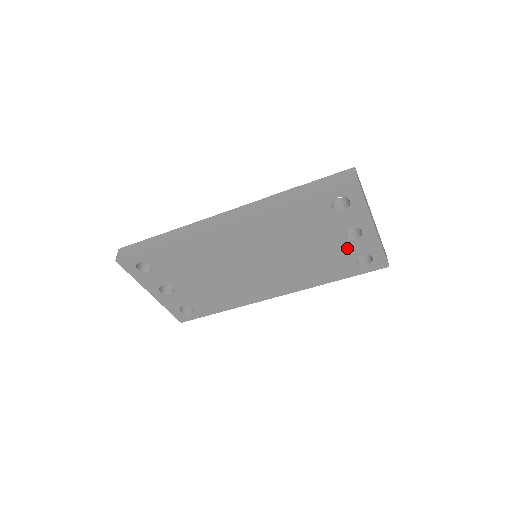
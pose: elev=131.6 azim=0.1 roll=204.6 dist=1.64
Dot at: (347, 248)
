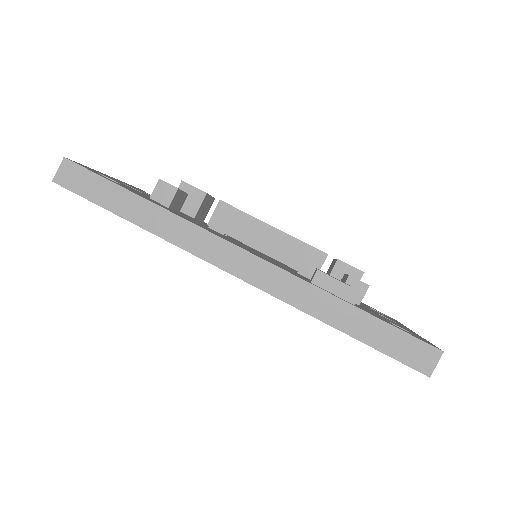
Dot at: occluded
